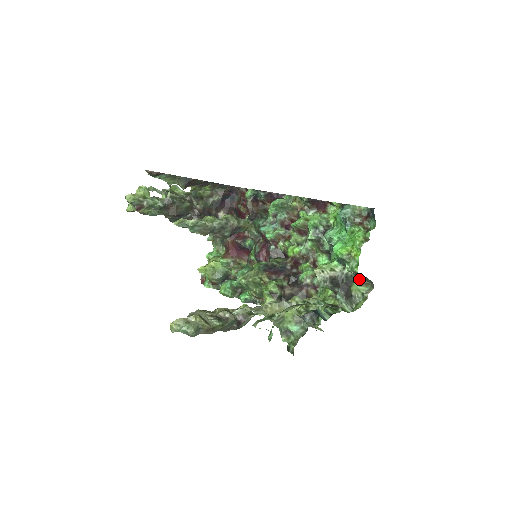
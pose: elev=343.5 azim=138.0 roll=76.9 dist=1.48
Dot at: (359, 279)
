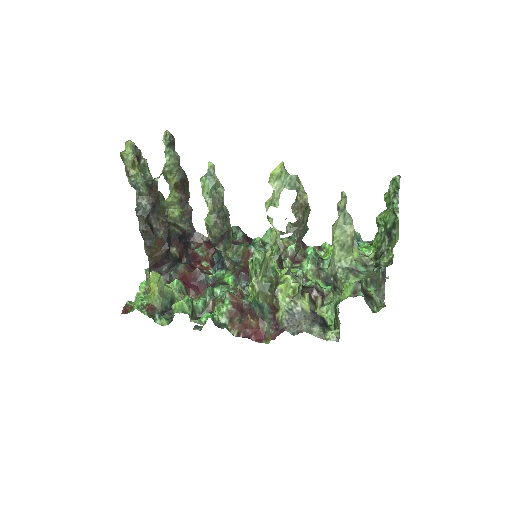
Dot at: (372, 291)
